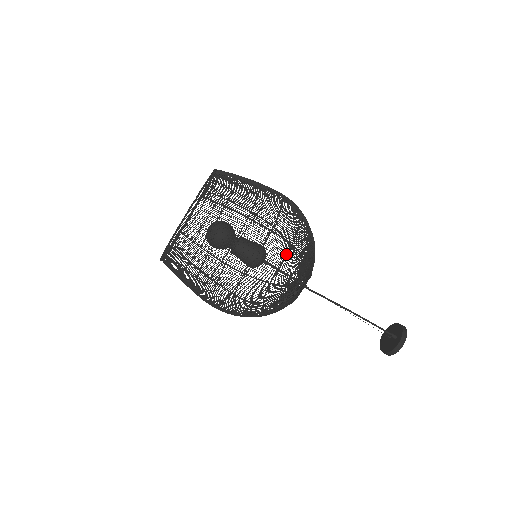
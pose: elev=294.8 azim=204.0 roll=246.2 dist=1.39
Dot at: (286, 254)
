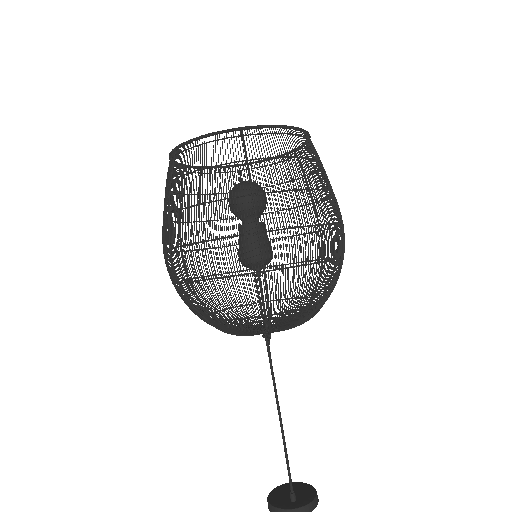
Dot at: occluded
